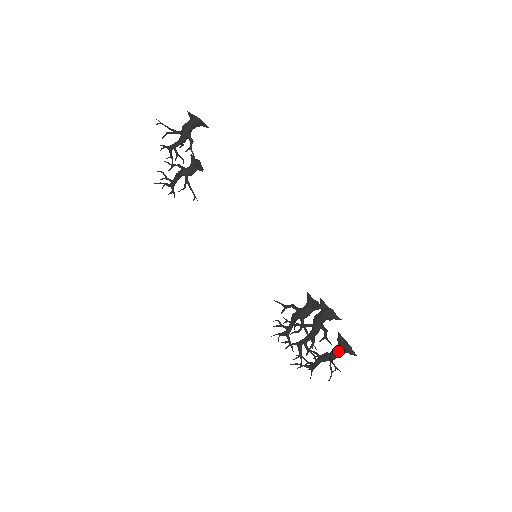
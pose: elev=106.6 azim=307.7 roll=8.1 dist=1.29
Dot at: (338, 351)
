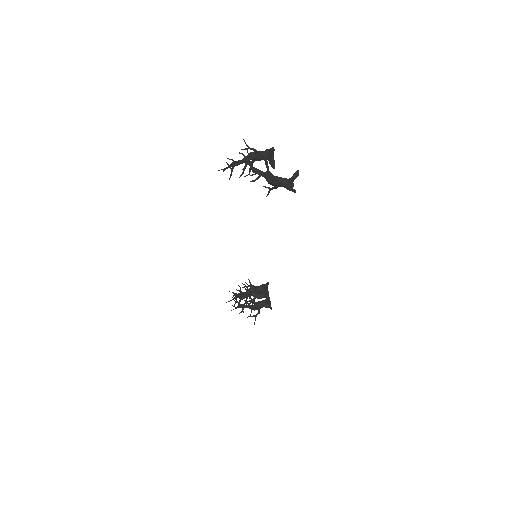
Dot at: (261, 298)
